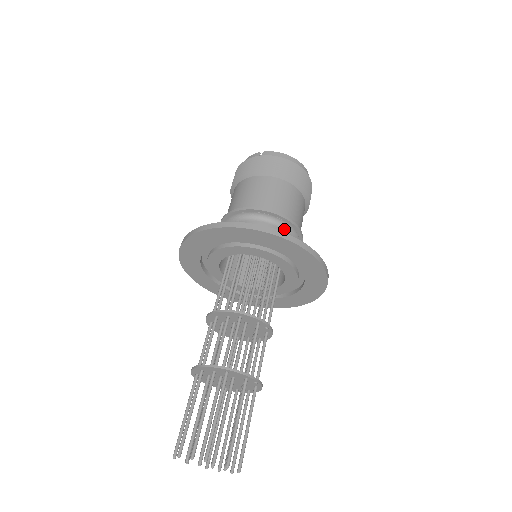
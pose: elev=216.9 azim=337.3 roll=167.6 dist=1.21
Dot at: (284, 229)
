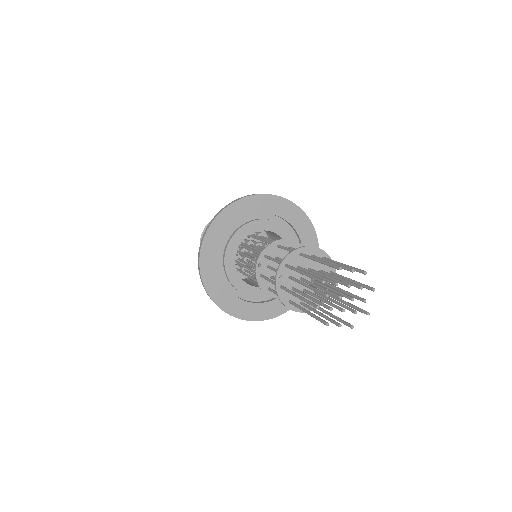
Dot at: occluded
